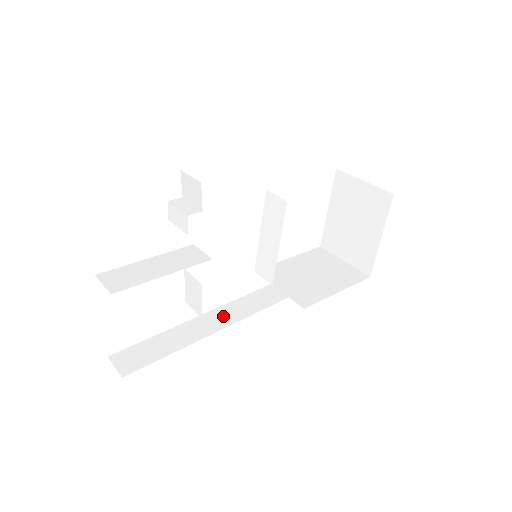
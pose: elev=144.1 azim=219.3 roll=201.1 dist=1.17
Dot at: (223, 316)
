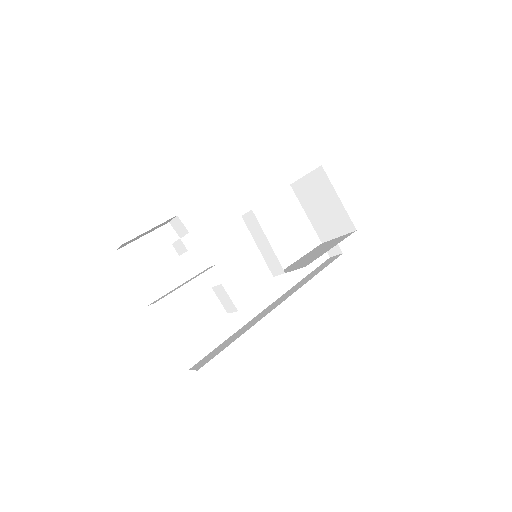
Dot at: (263, 313)
